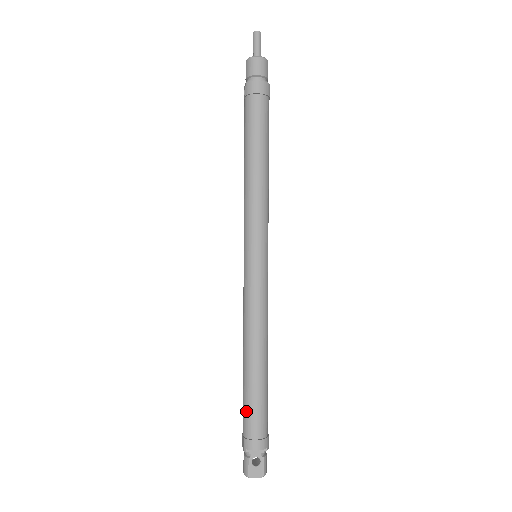
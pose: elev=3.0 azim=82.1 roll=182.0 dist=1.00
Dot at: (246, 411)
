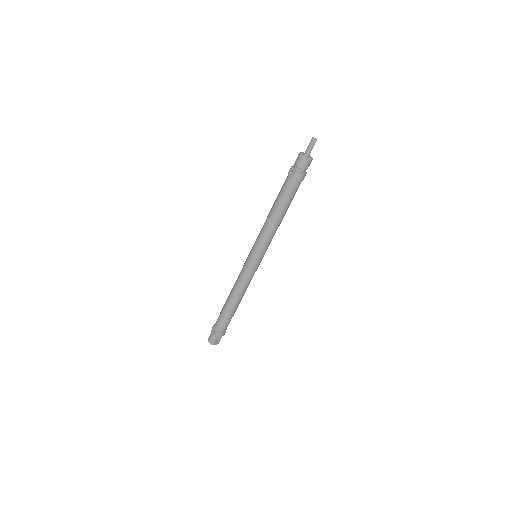
Dot at: (223, 322)
